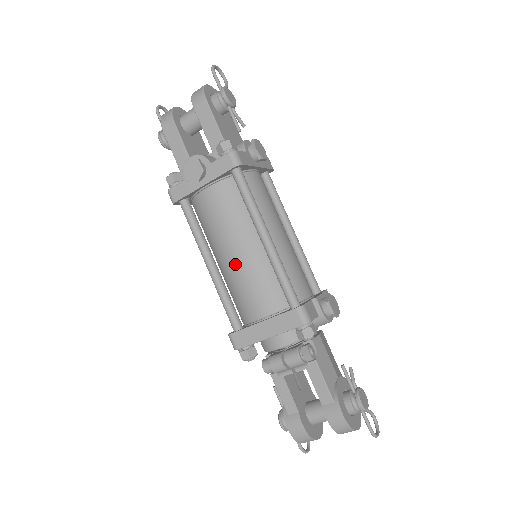
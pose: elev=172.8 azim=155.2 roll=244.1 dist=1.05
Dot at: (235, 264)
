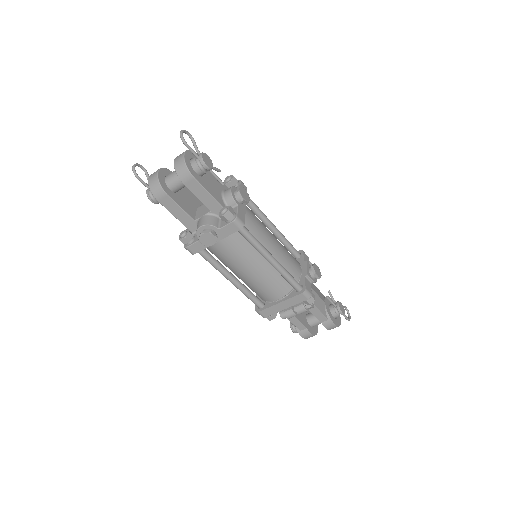
Dot at: (252, 278)
